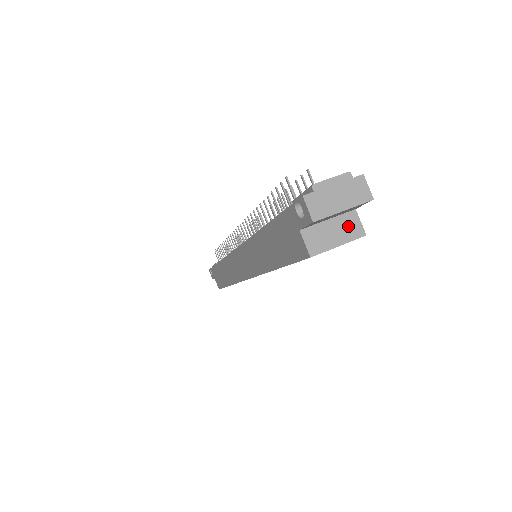
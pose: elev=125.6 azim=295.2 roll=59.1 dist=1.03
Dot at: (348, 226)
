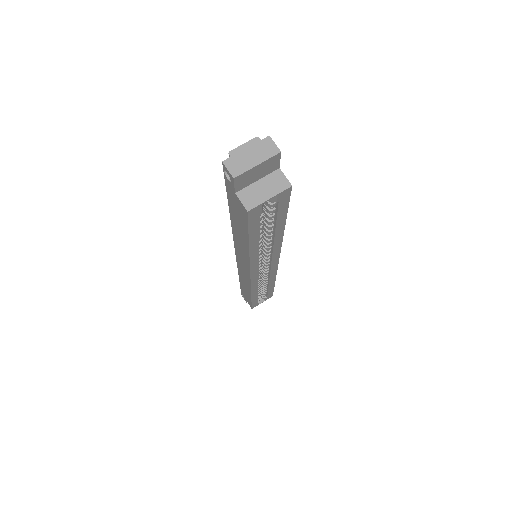
Dot at: (275, 182)
